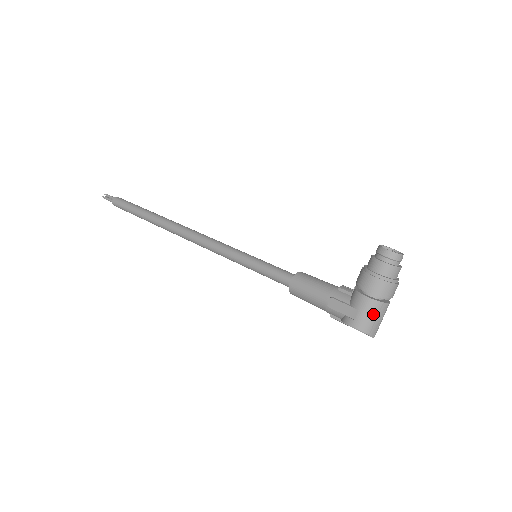
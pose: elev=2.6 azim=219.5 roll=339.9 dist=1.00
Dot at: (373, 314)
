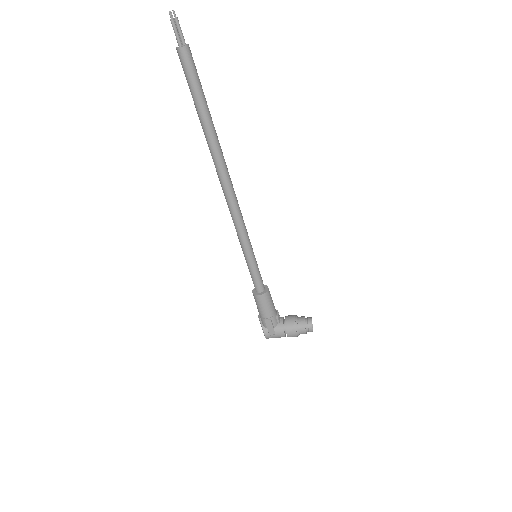
Dot at: occluded
